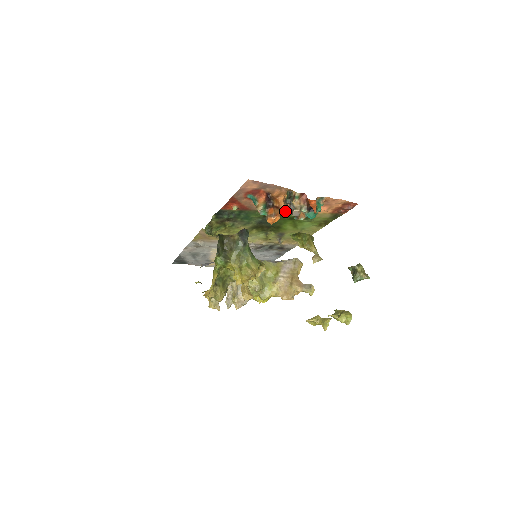
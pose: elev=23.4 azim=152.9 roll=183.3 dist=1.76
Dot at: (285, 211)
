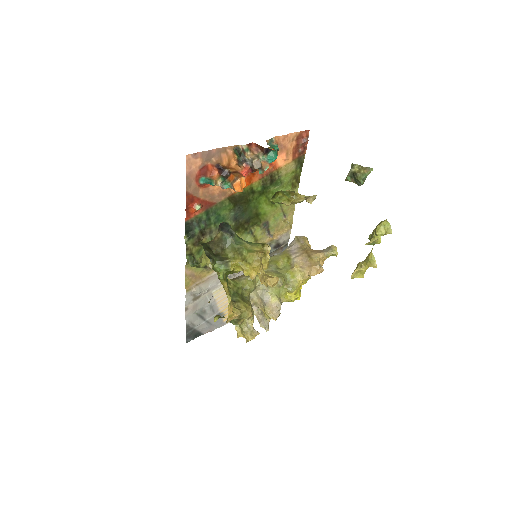
Dot at: (246, 171)
